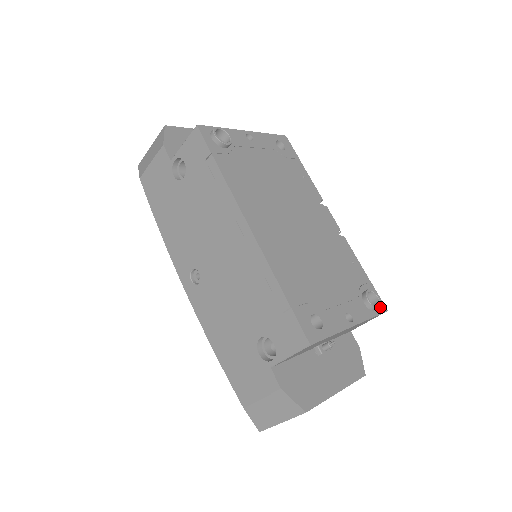
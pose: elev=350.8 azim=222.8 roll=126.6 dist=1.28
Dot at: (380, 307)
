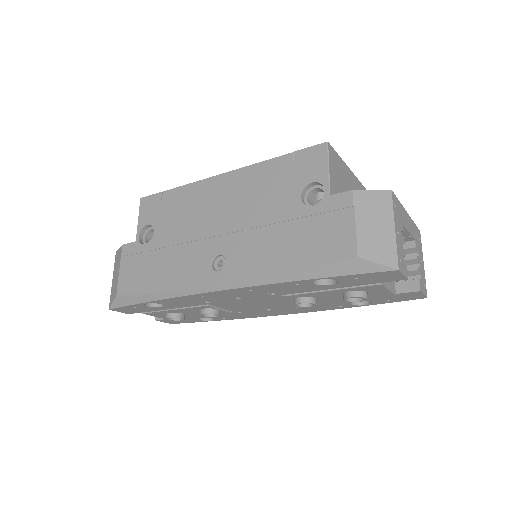
Dot at: occluded
